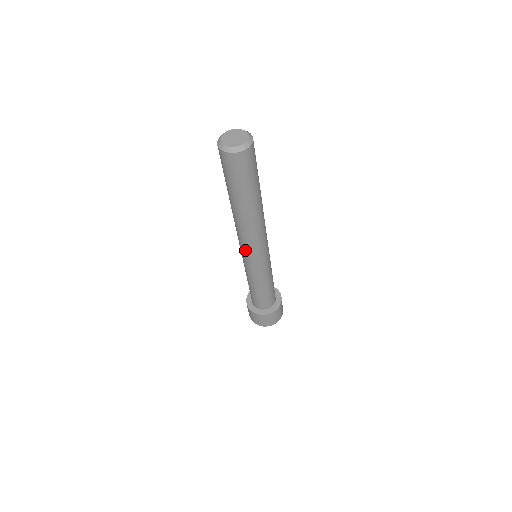
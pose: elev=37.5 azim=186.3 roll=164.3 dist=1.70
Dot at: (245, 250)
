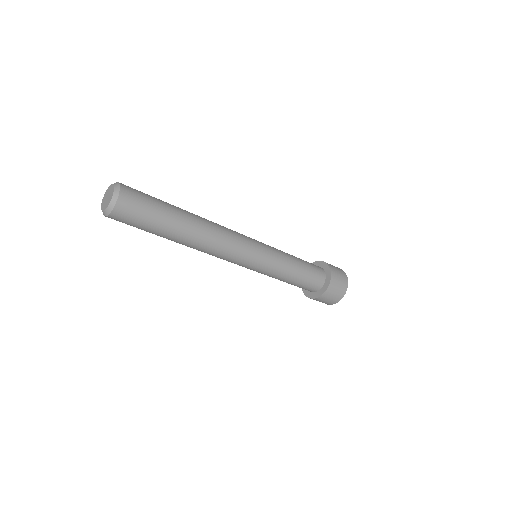
Dot at: occluded
